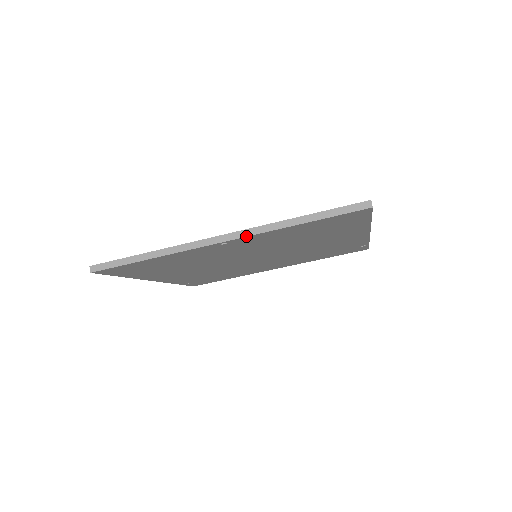
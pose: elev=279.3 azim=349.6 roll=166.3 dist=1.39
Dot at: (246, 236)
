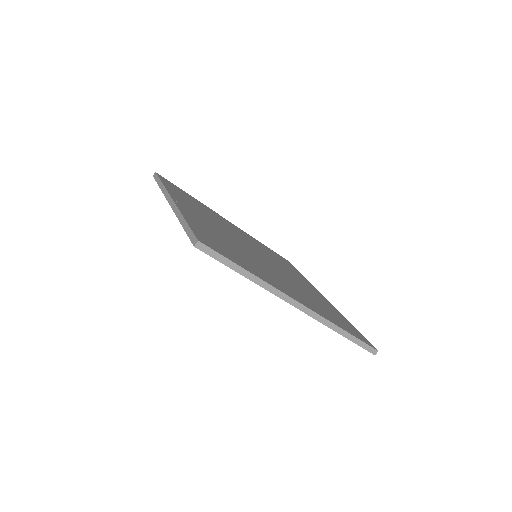
Dot at: (172, 209)
